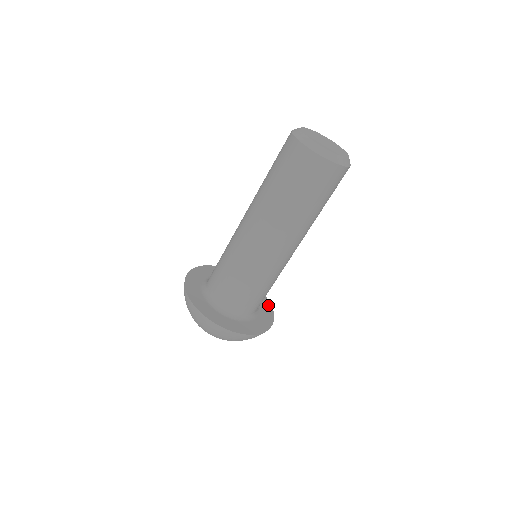
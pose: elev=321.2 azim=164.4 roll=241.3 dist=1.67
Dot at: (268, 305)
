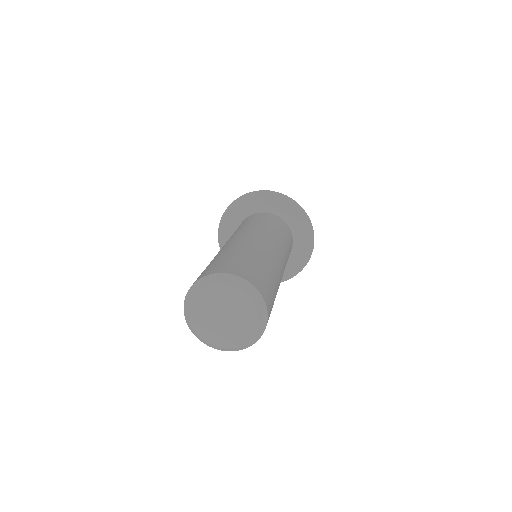
Dot at: (287, 201)
